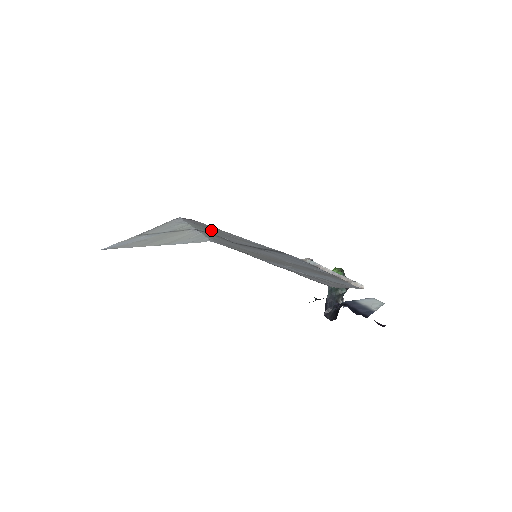
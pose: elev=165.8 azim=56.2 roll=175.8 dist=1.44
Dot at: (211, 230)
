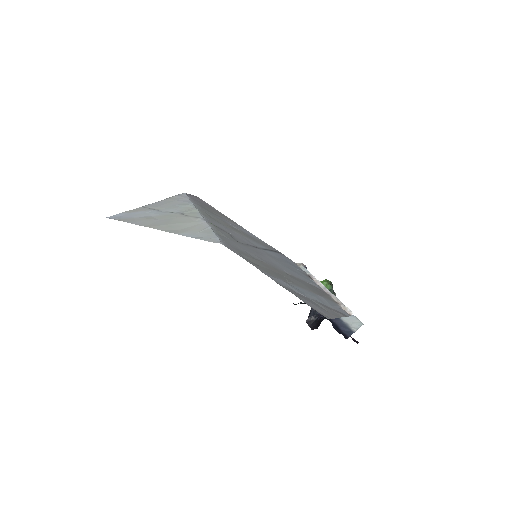
Dot at: (216, 218)
